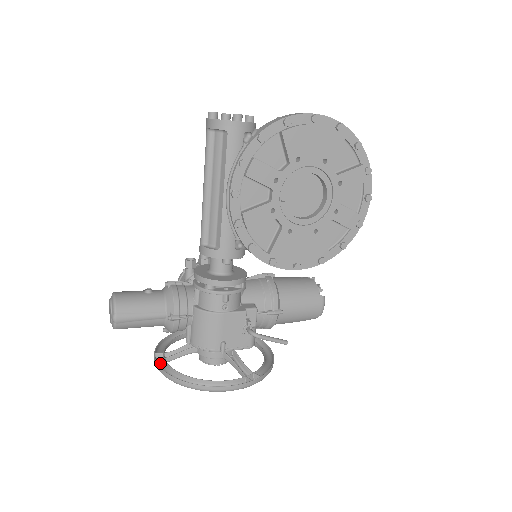
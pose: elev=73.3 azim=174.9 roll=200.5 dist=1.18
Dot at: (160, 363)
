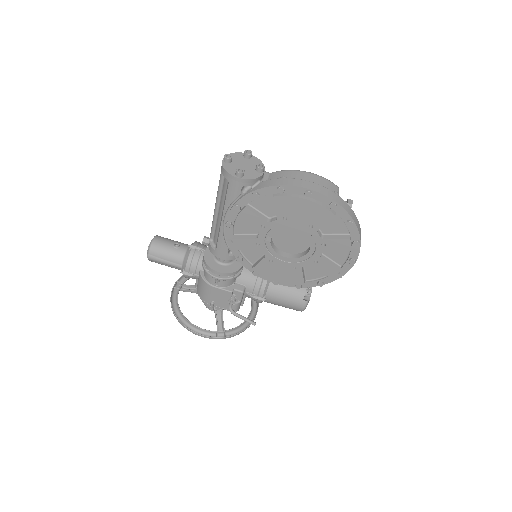
Dot at: (176, 290)
